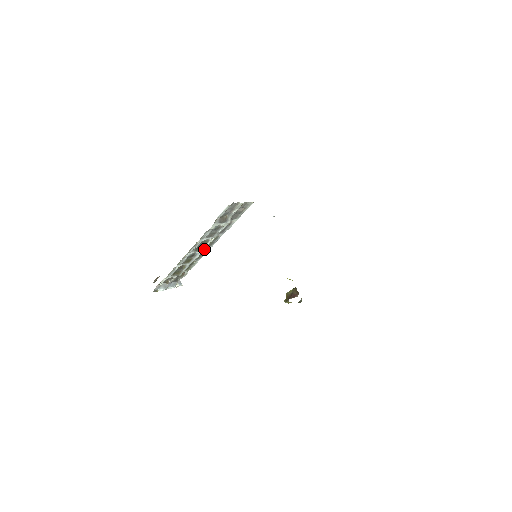
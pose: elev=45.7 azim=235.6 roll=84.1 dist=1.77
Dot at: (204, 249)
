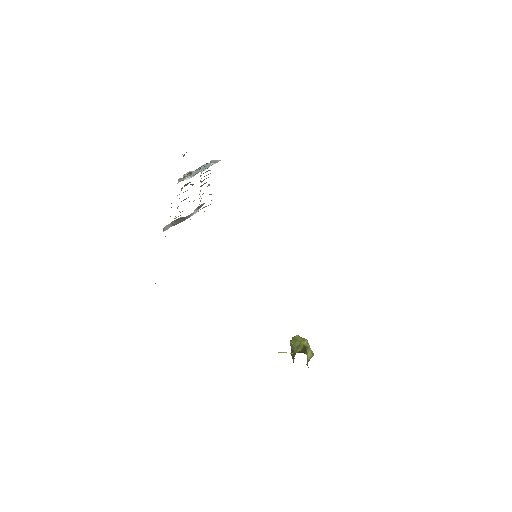
Dot at: occluded
